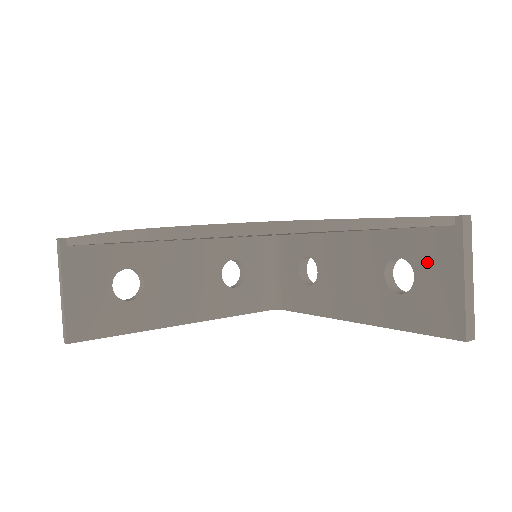
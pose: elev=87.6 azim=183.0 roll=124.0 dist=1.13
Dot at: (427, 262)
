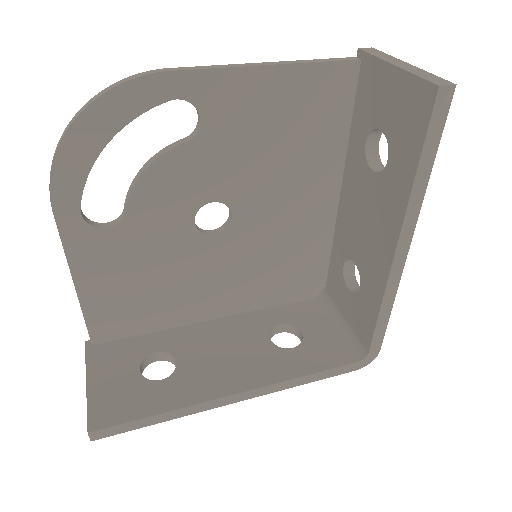
Dot at: (374, 107)
